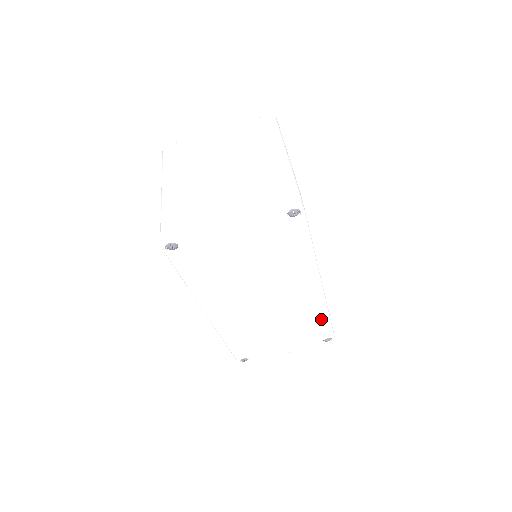
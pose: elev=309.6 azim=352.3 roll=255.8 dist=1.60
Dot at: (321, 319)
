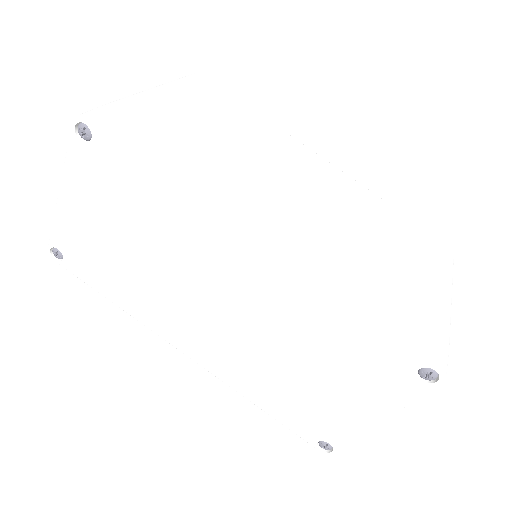
Dot at: (345, 318)
